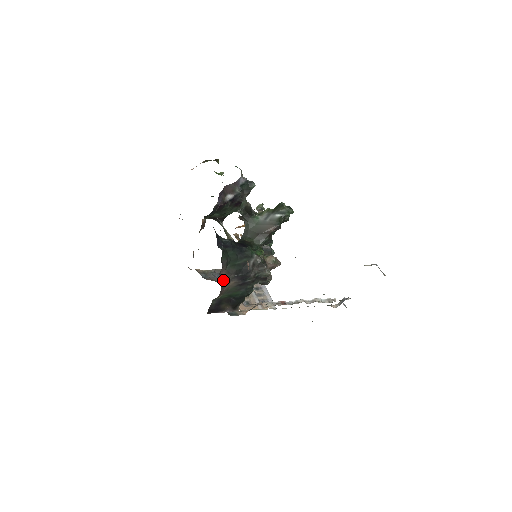
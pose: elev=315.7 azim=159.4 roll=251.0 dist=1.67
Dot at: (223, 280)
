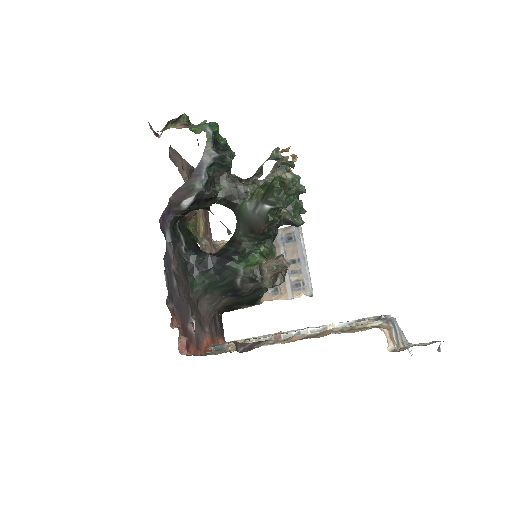
Dot at: (209, 304)
